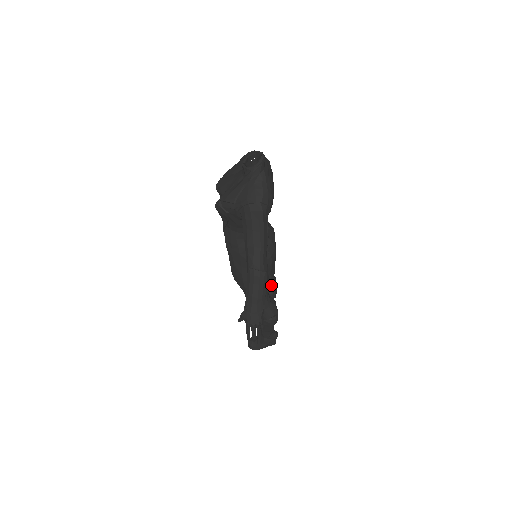
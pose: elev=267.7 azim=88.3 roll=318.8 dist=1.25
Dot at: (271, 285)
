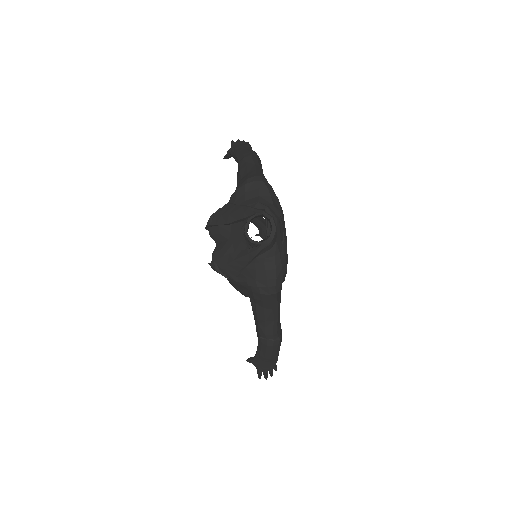
Dot at: occluded
